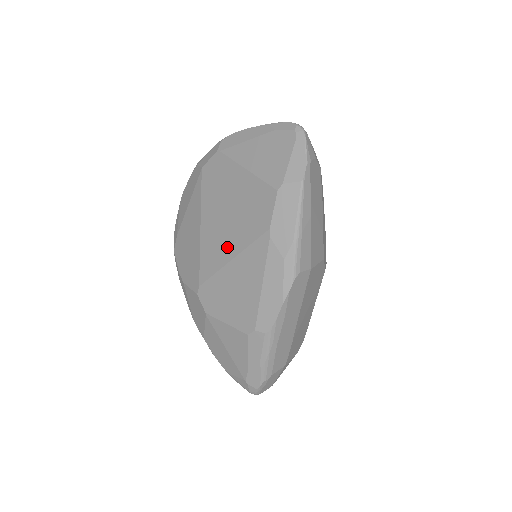
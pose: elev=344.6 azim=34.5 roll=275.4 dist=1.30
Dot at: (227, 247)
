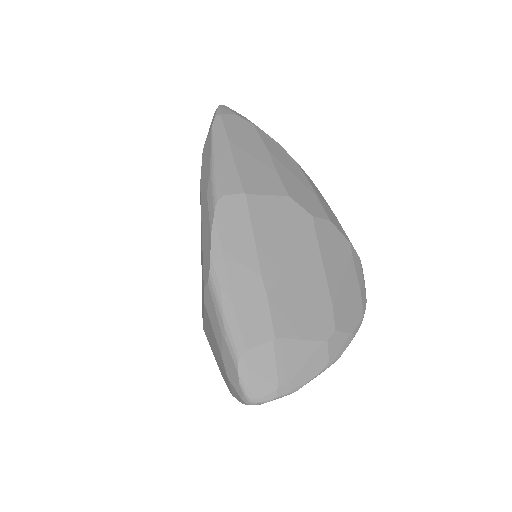
Dot at: occluded
